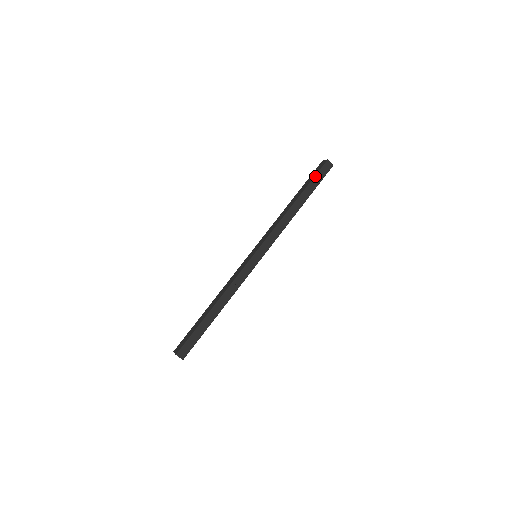
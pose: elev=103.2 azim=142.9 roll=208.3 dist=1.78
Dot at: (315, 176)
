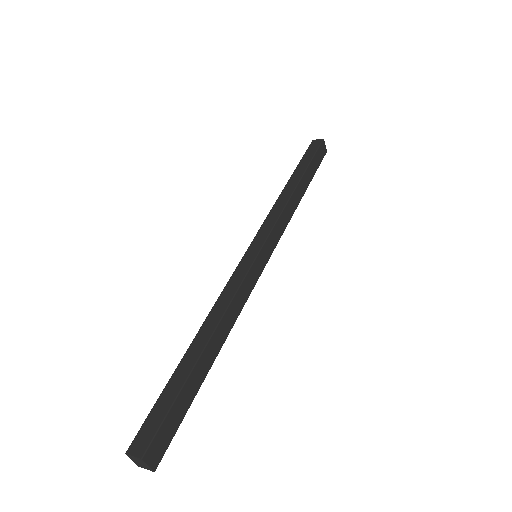
Dot at: (303, 156)
